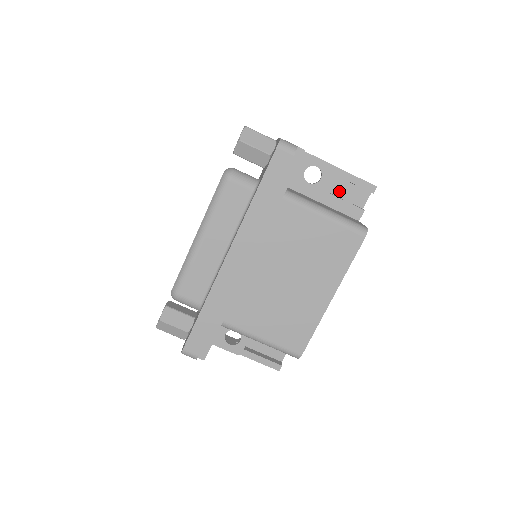
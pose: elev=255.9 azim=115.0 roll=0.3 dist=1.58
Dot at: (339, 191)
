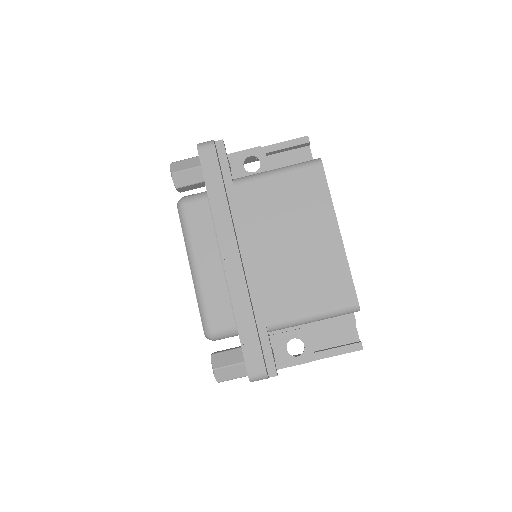
Dot at: (284, 163)
